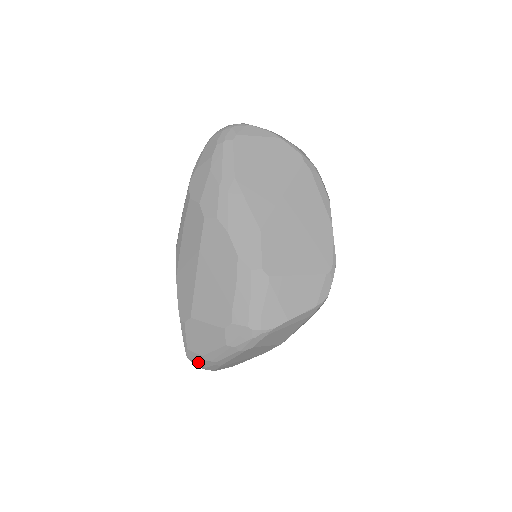
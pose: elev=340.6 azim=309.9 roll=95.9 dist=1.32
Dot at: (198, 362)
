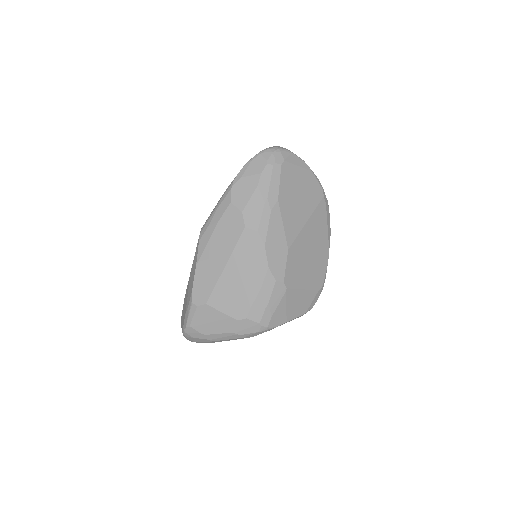
Dot at: (194, 337)
